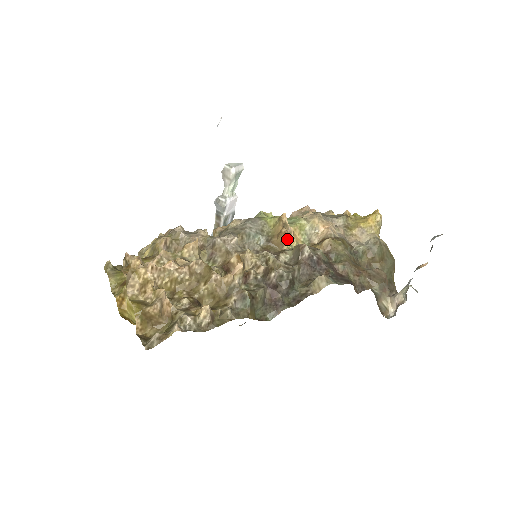
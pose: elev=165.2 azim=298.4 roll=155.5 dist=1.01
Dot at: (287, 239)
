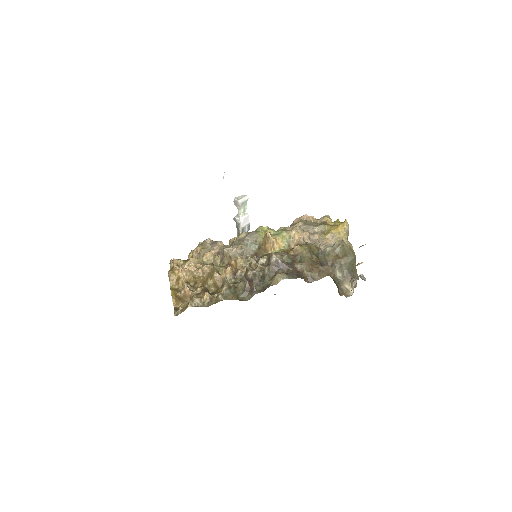
Dot at: (271, 246)
